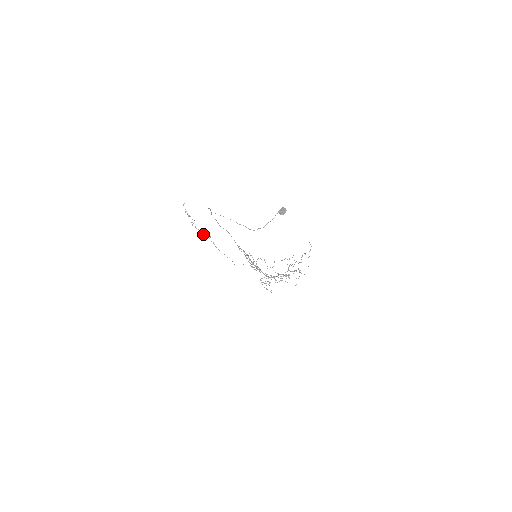
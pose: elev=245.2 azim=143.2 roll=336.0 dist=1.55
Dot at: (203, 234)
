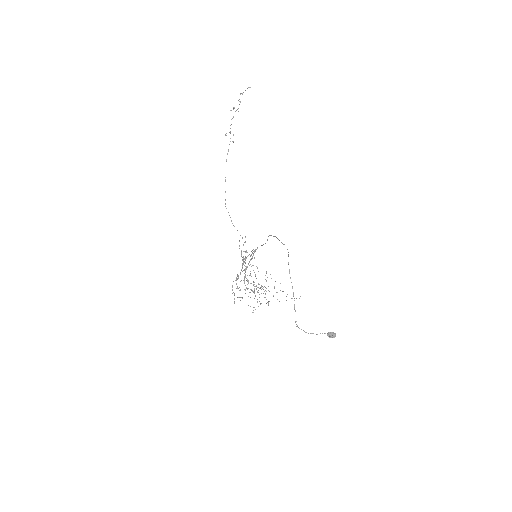
Dot at: occluded
